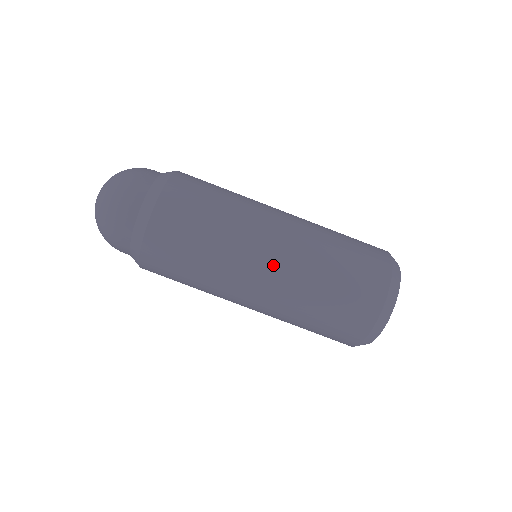
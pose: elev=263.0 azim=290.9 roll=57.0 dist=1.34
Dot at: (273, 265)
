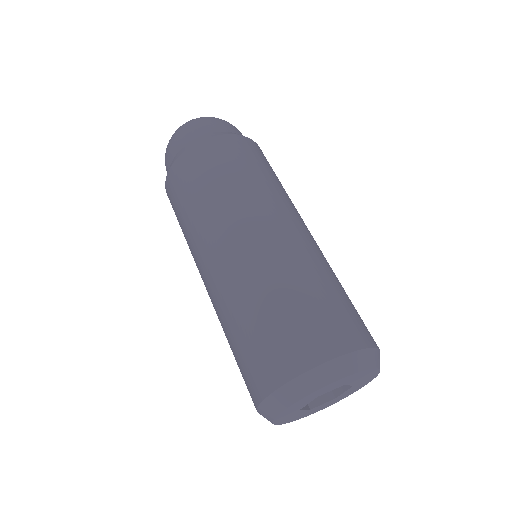
Dot at: (217, 267)
